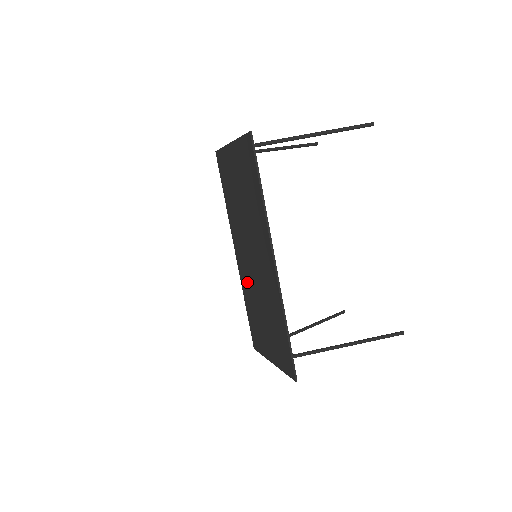
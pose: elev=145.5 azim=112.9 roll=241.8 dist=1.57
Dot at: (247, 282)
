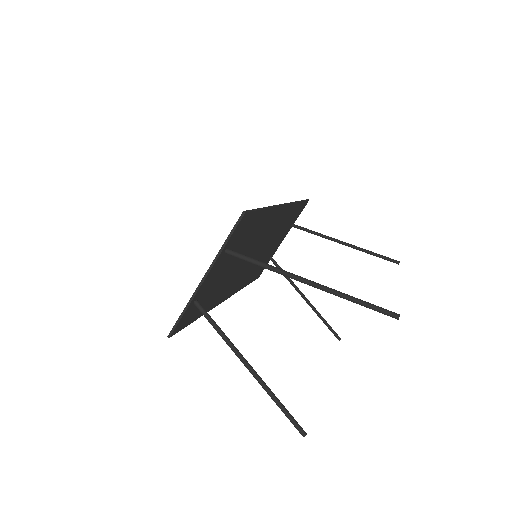
Dot at: occluded
